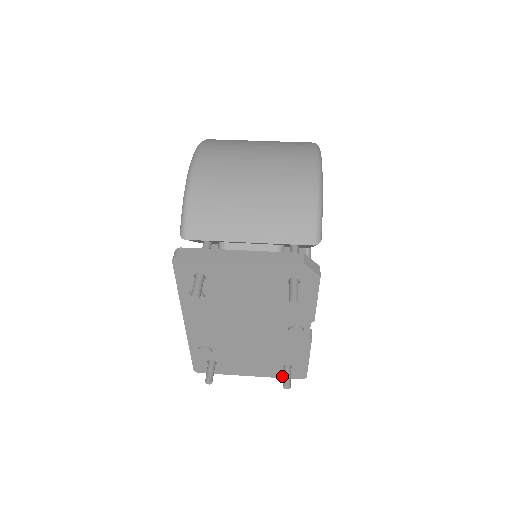
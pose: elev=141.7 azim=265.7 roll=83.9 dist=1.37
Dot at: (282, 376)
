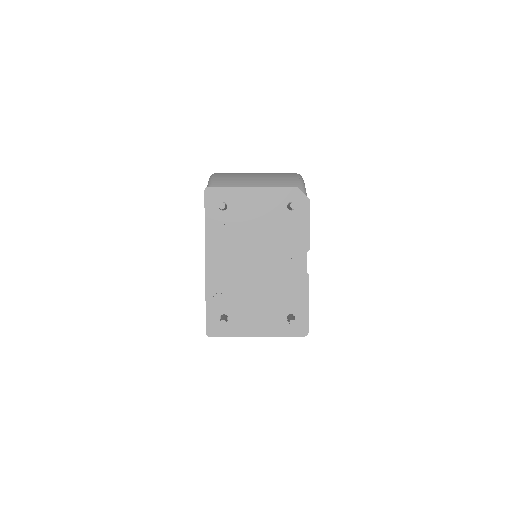
Dot at: (287, 334)
